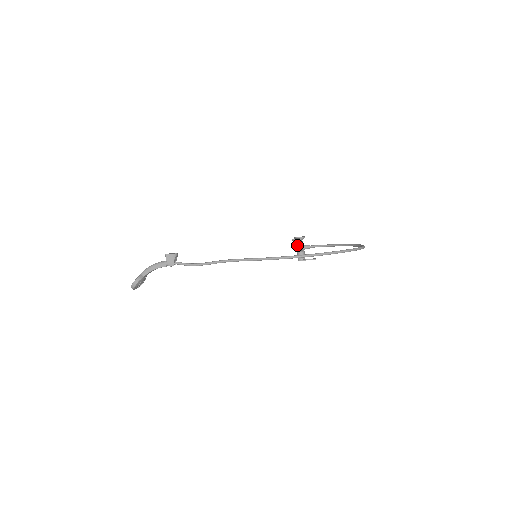
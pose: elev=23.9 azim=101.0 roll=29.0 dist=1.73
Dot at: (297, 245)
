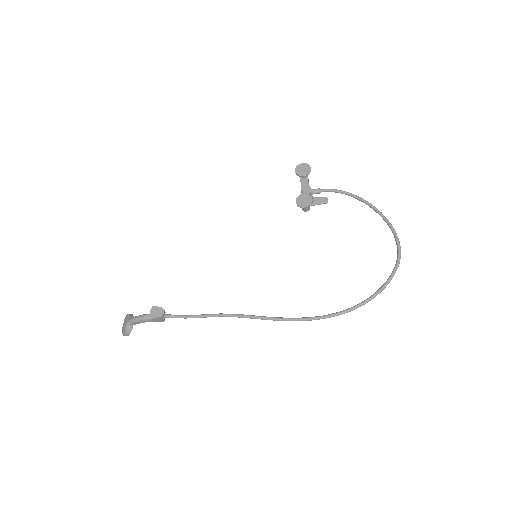
Dot at: (304, 208)
